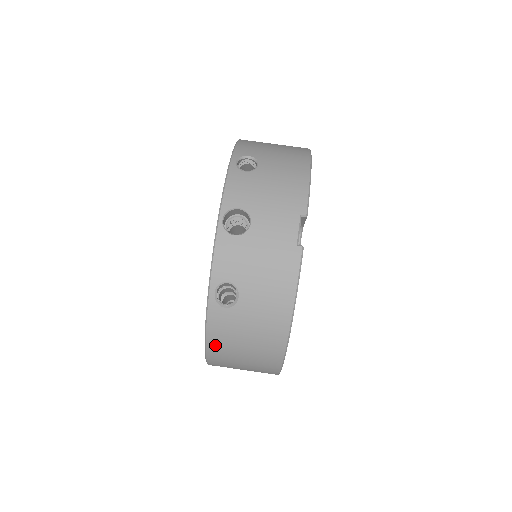
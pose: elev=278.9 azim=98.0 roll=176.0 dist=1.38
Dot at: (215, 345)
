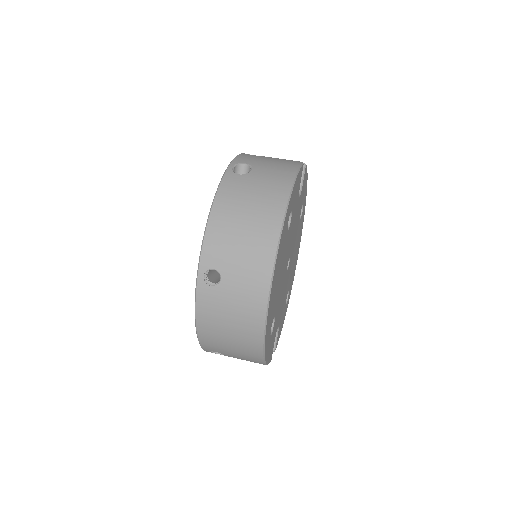
Dot at: (220, 207)
